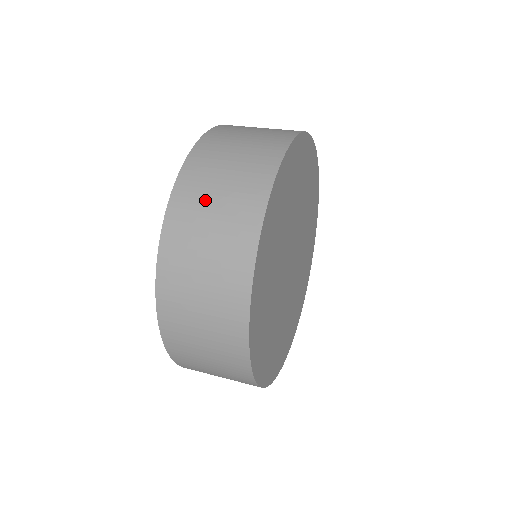
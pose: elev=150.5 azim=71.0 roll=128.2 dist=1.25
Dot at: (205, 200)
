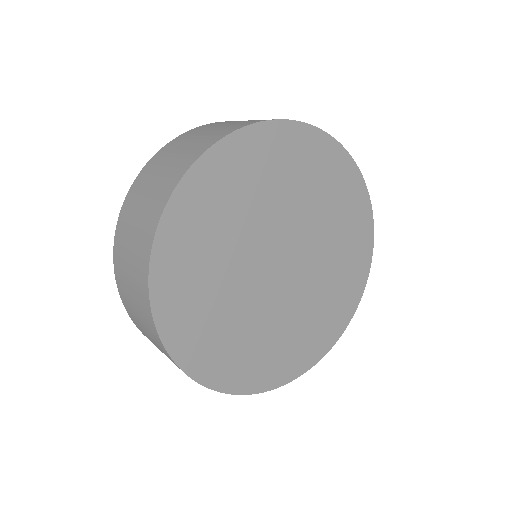
Dot at: (212, 127)
